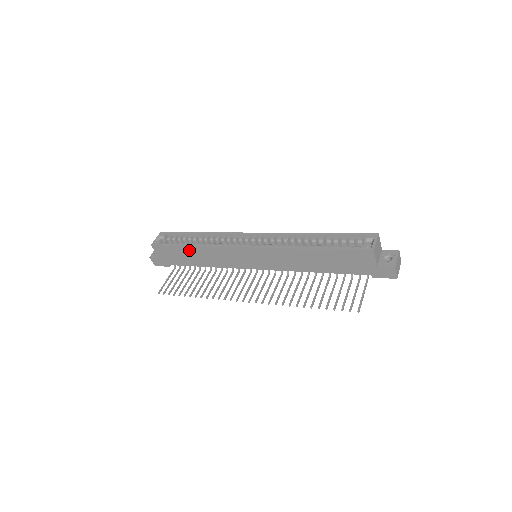
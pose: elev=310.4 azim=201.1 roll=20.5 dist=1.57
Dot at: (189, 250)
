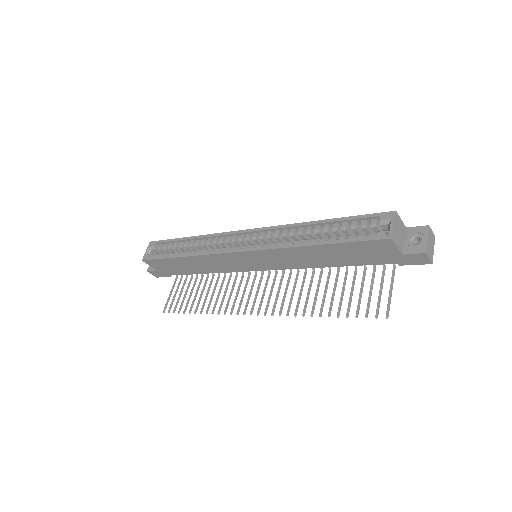
Dot at: (182, 261)
